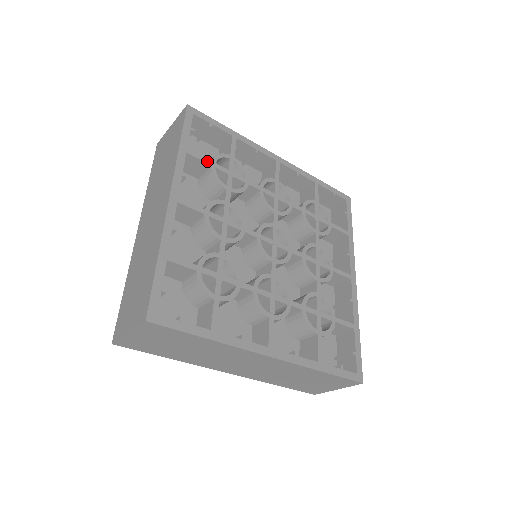
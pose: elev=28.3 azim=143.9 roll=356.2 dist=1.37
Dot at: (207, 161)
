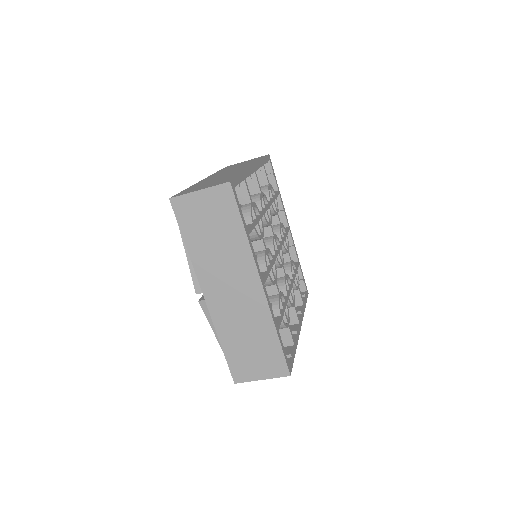
Dot at: (268, 181)
